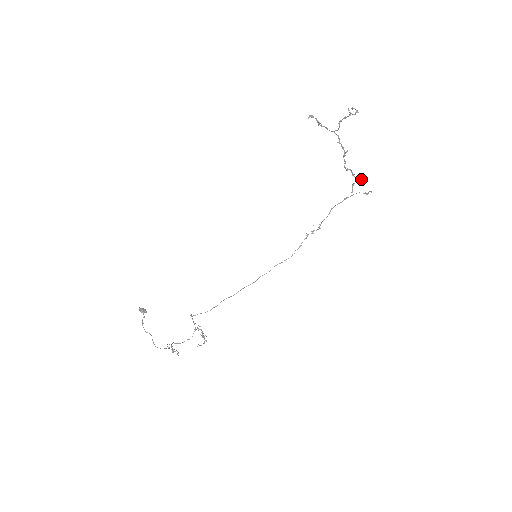
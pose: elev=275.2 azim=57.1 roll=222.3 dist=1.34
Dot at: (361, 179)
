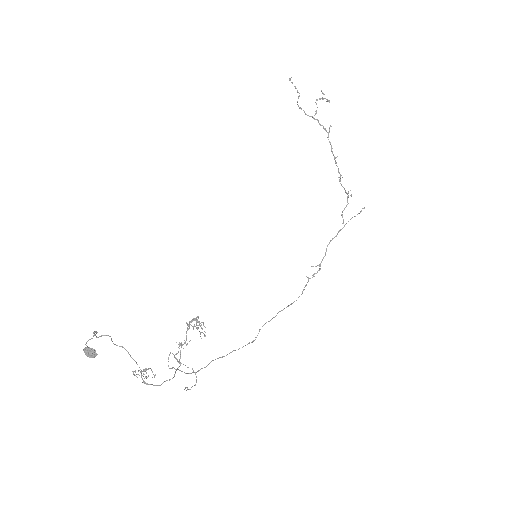
Dot at: occluded
